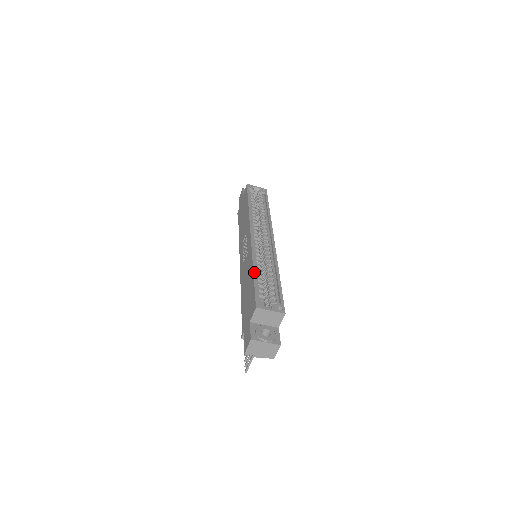
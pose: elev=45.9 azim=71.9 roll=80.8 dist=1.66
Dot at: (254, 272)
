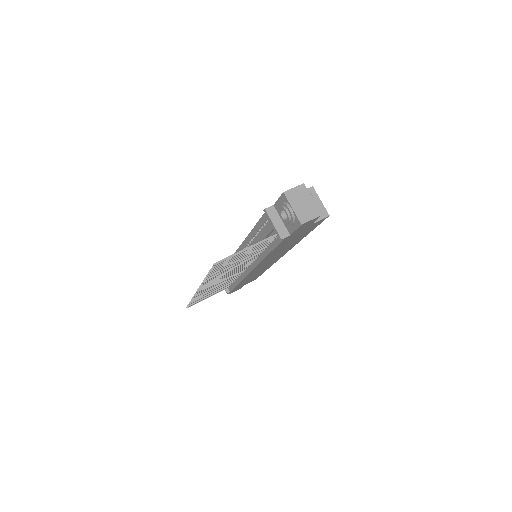
Dot at: occluded
